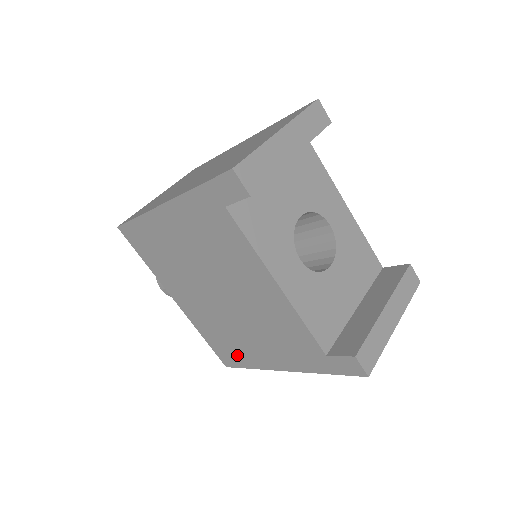
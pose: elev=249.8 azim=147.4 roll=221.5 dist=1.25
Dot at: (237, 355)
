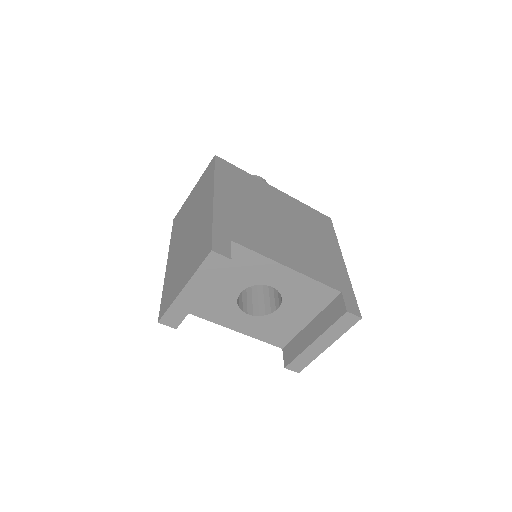
Dot at: occluded
